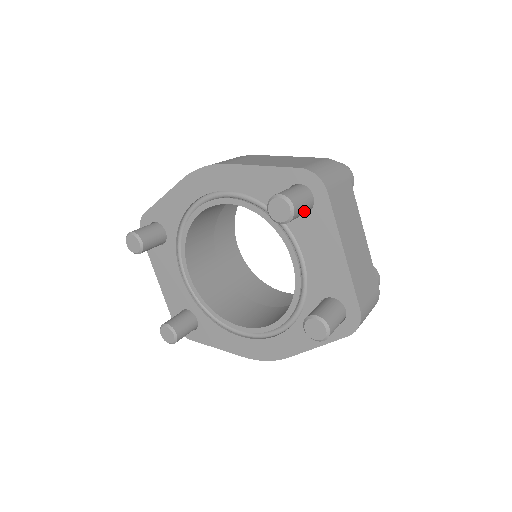
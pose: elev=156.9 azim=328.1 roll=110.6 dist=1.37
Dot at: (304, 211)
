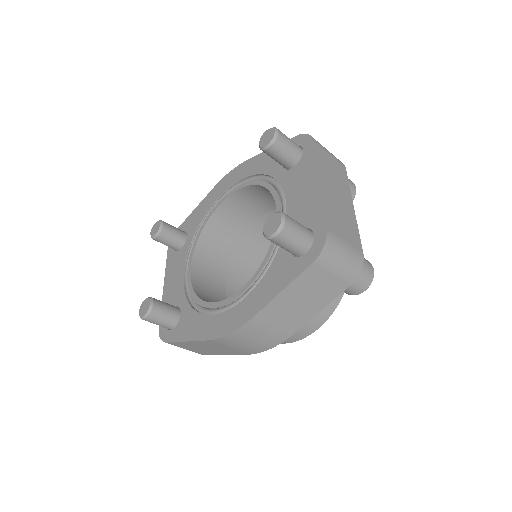
Dot at: (291, 152)
